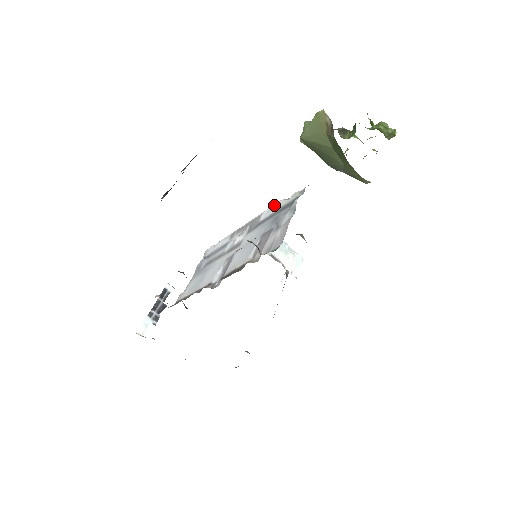
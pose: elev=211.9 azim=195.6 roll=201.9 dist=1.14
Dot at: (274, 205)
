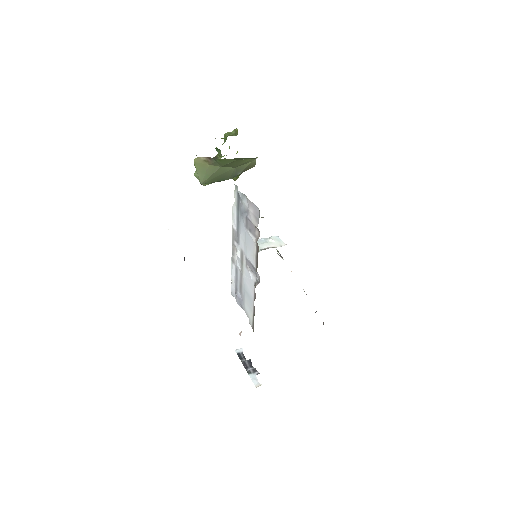
Dot at: (232, 215)
